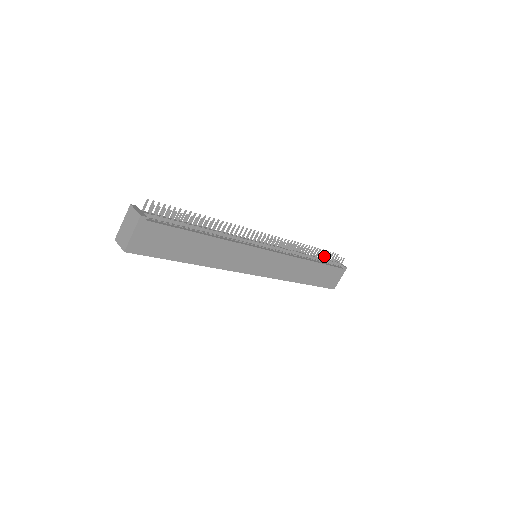
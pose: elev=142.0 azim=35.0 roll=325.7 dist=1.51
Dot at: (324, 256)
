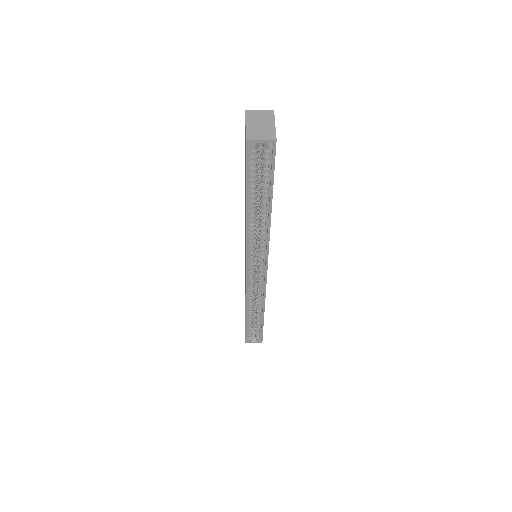
Dot at: occluded
